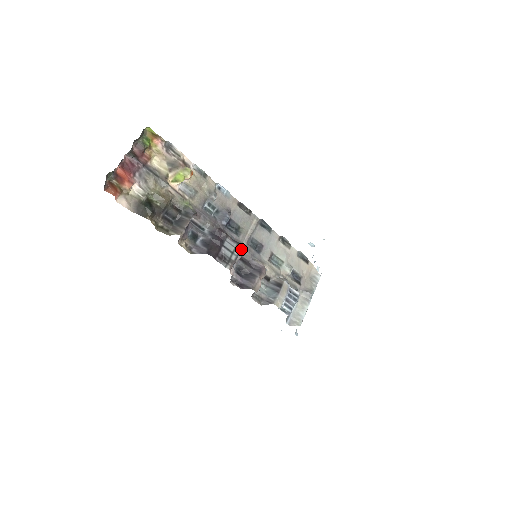
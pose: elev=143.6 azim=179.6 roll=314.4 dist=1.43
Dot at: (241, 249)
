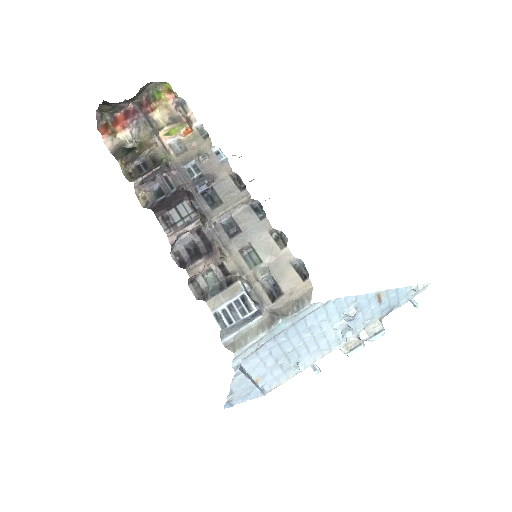
Dot at: (198, 219)
